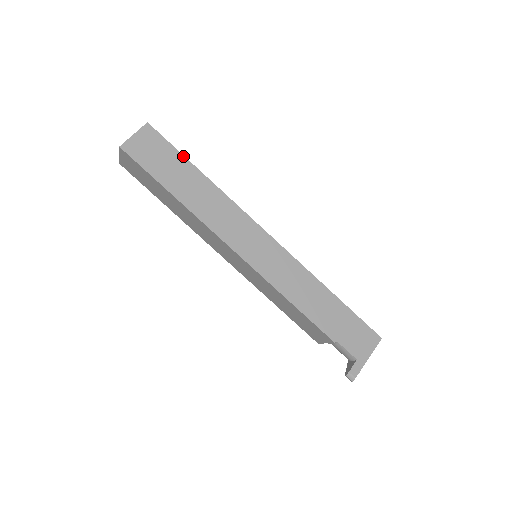
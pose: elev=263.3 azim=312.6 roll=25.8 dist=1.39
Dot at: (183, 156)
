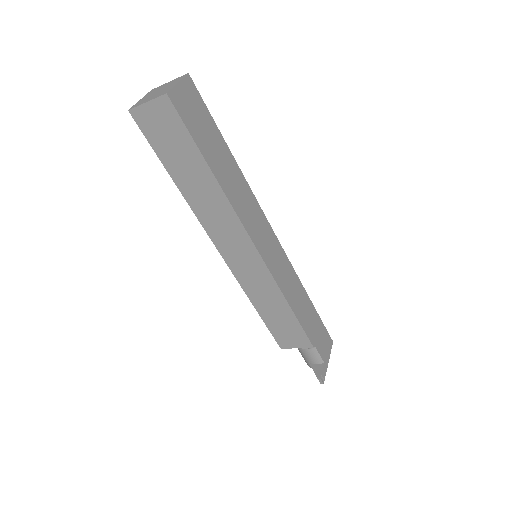
Dot at: occluded
